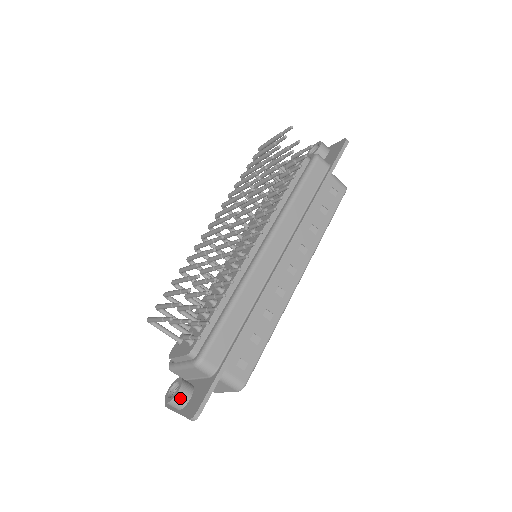
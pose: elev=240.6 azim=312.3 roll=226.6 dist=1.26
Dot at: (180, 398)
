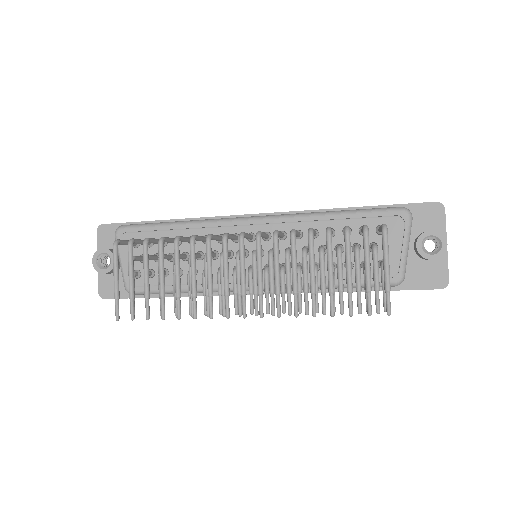
Dot at: (103, 273)
